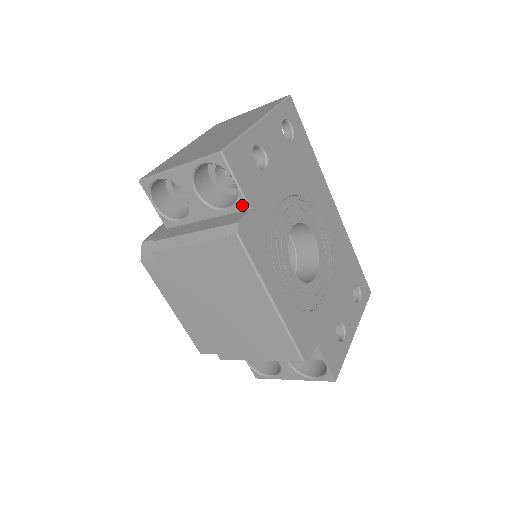
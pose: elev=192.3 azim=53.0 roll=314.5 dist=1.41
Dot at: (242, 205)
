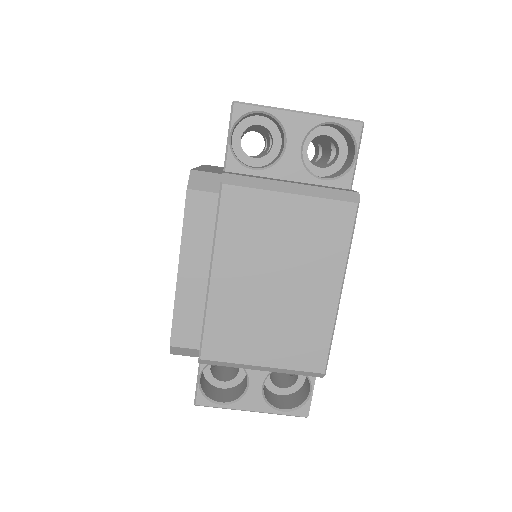
Dot at: (346, 183)
